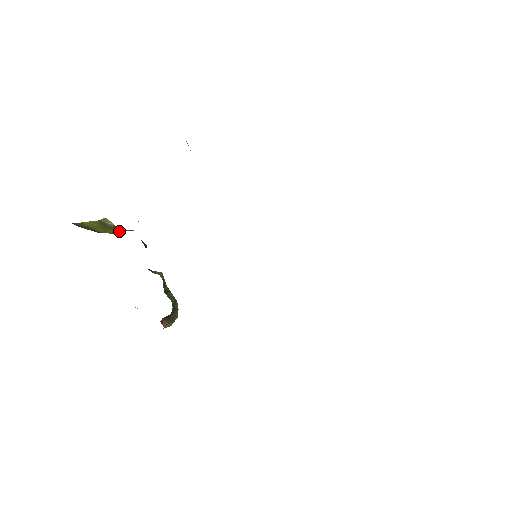
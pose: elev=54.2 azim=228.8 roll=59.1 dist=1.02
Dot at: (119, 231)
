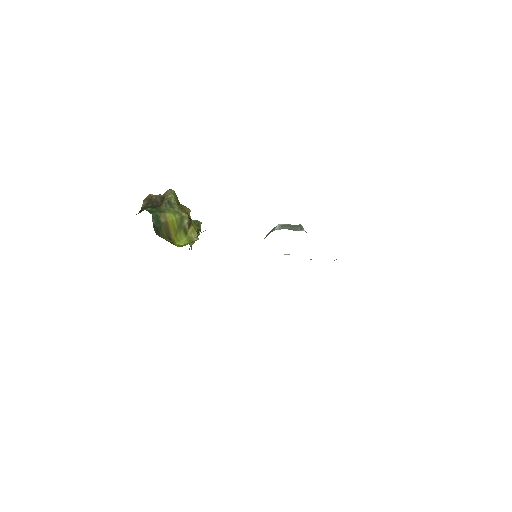
Dot at: (183, 237)
